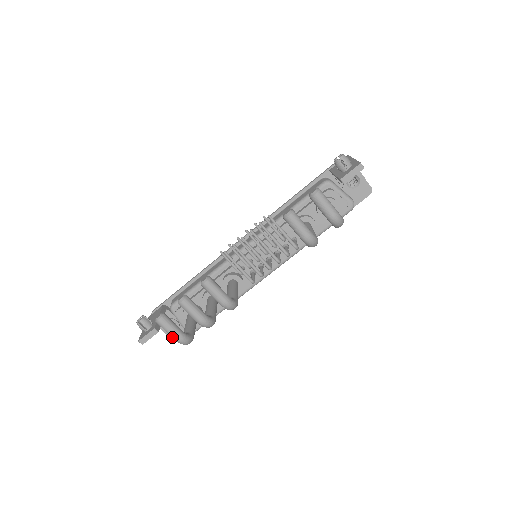
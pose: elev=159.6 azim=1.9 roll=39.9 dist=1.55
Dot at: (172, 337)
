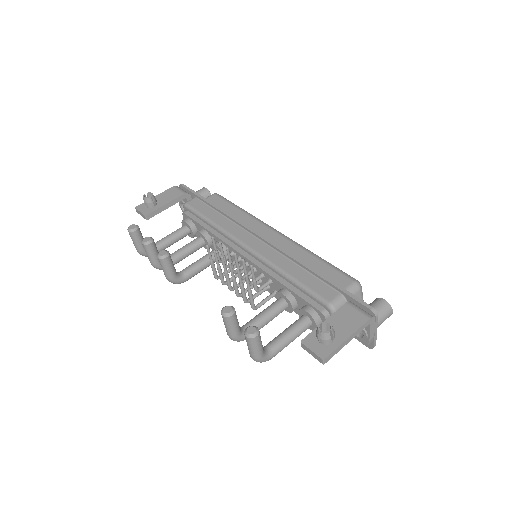
Dot at: occluded
